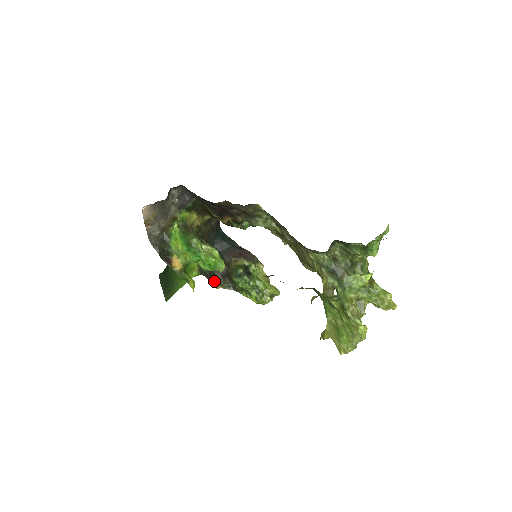
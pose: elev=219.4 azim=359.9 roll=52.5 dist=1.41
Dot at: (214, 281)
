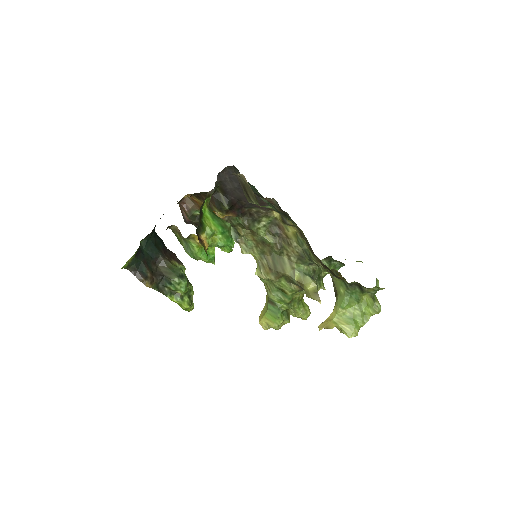
Dot at: (146, 278)
